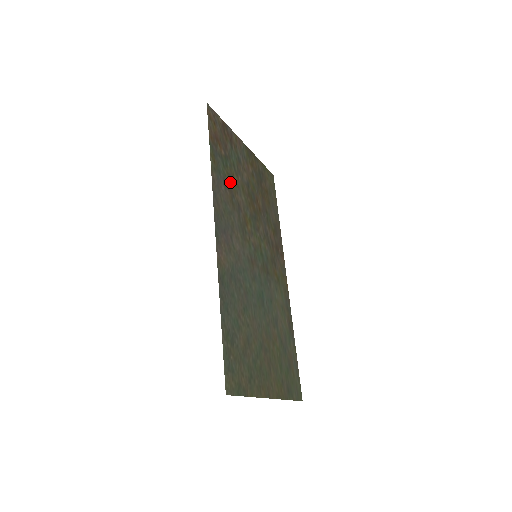
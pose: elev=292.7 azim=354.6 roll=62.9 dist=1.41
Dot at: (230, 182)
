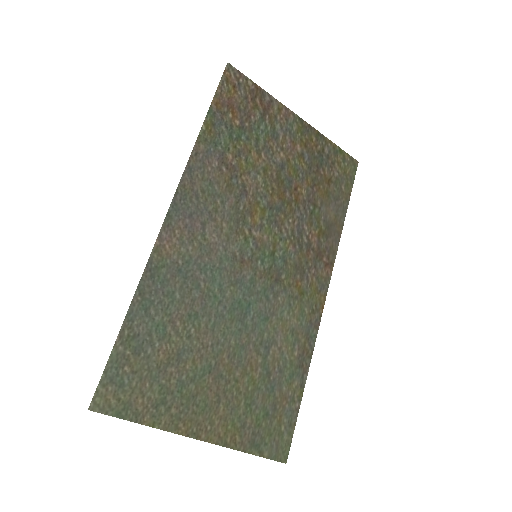
Dot at: (237, 159)
